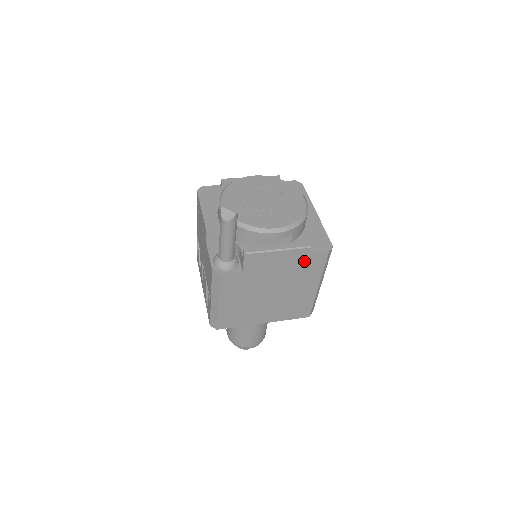
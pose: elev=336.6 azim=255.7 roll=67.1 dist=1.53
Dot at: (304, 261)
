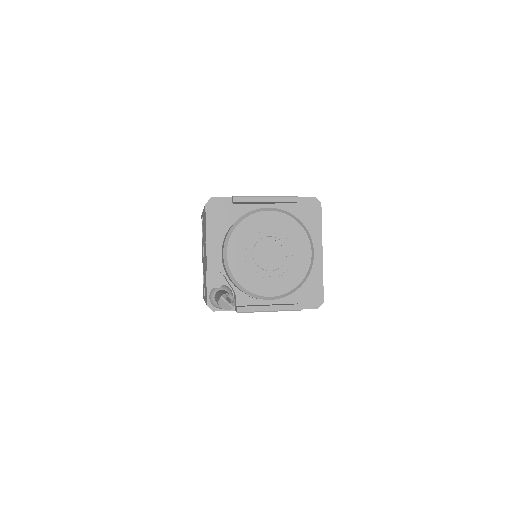
Dot at: occluded
